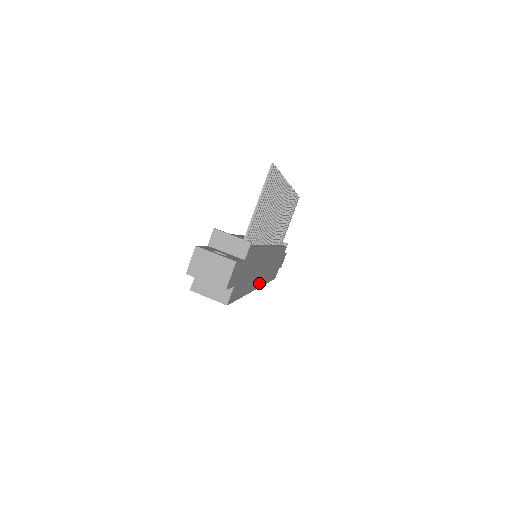
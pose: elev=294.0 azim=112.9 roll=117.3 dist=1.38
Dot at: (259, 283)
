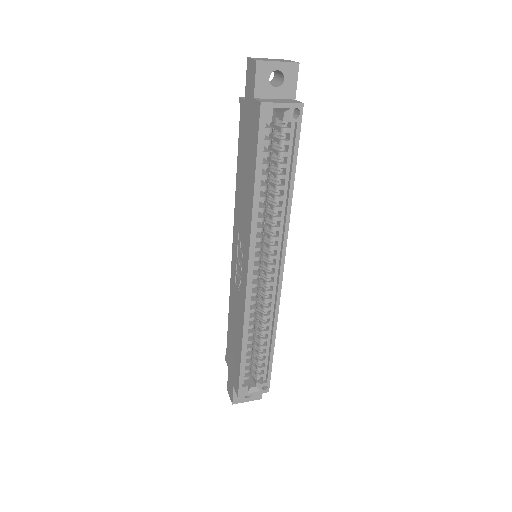
Dot at: occluded
